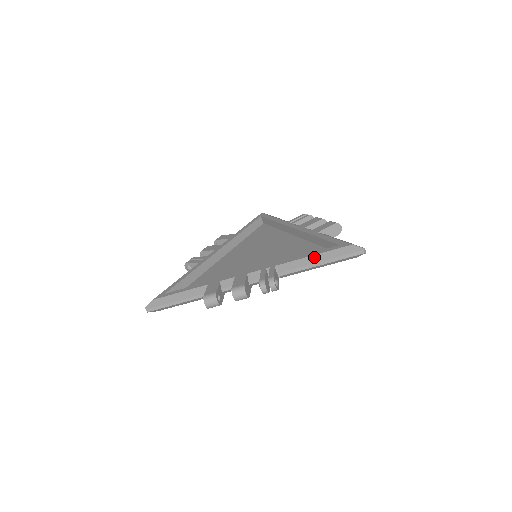
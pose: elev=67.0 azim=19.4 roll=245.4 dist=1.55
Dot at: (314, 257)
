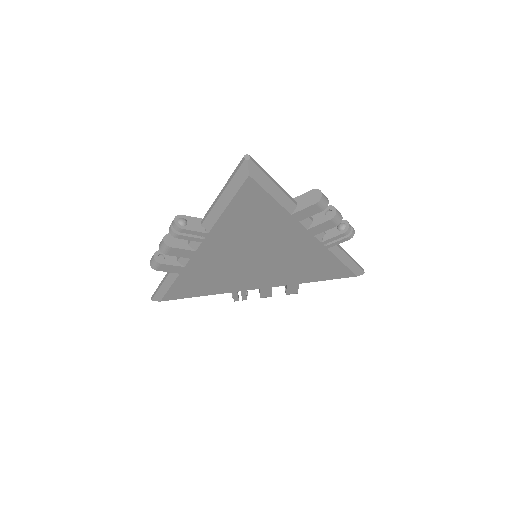
Dot at: occluded
